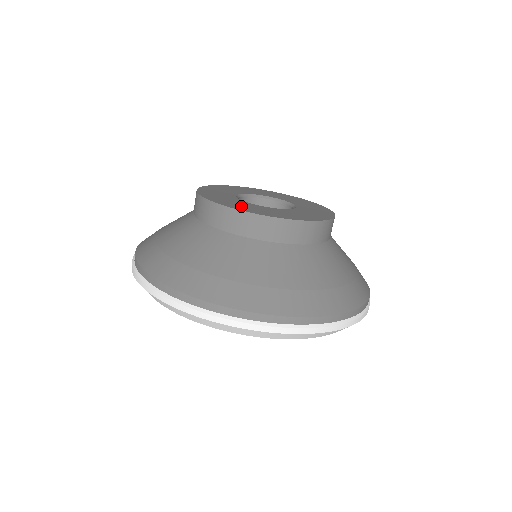
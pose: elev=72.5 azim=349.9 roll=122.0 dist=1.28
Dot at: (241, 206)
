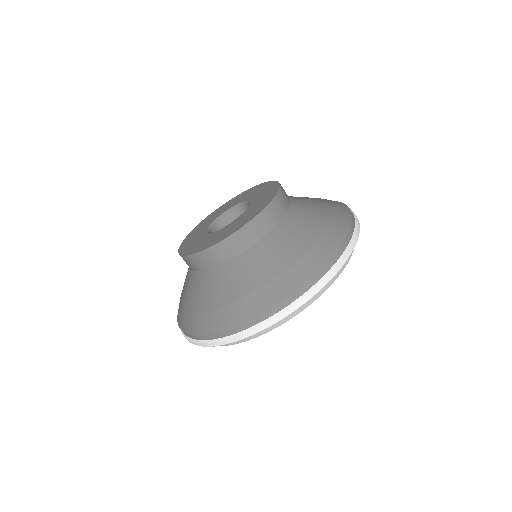
Dot at: (194, 246)
